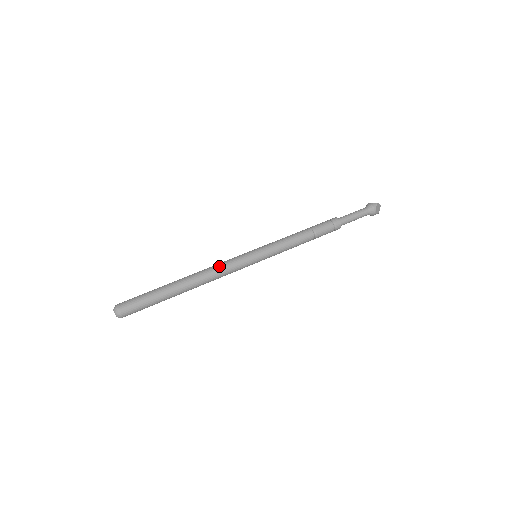
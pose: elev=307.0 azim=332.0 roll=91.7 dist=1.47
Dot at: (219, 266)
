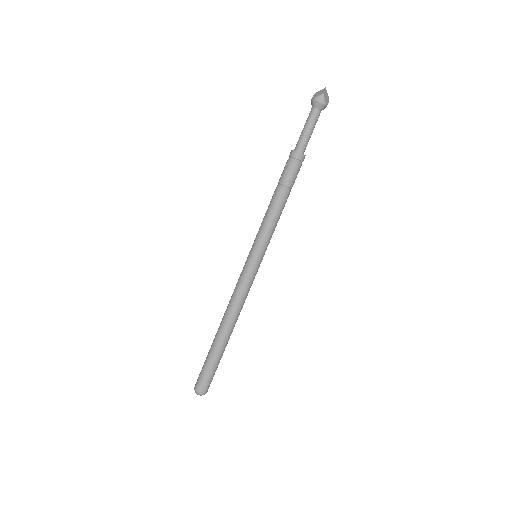
Dot at: (238, 297)
